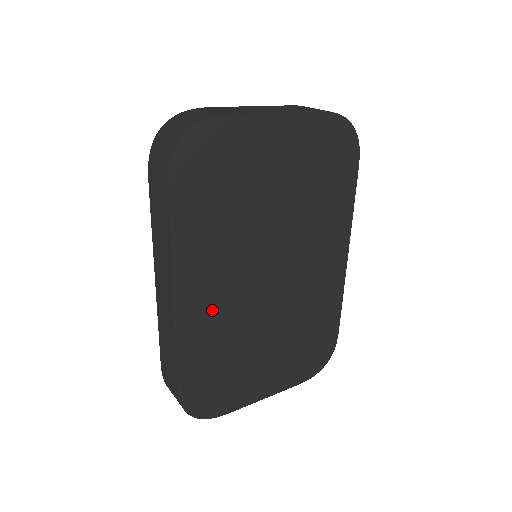
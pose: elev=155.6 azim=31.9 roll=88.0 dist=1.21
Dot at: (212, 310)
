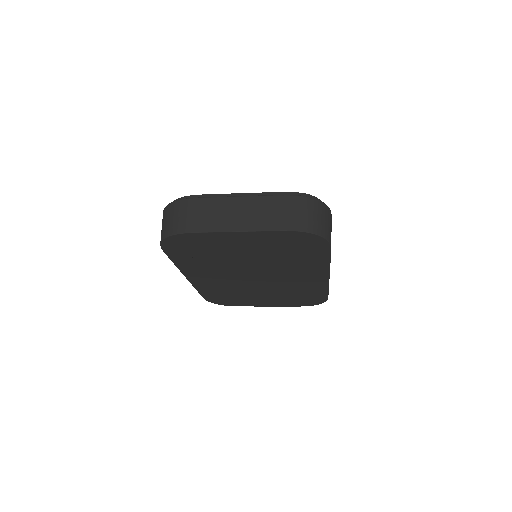
Dot at: (214, 282)
